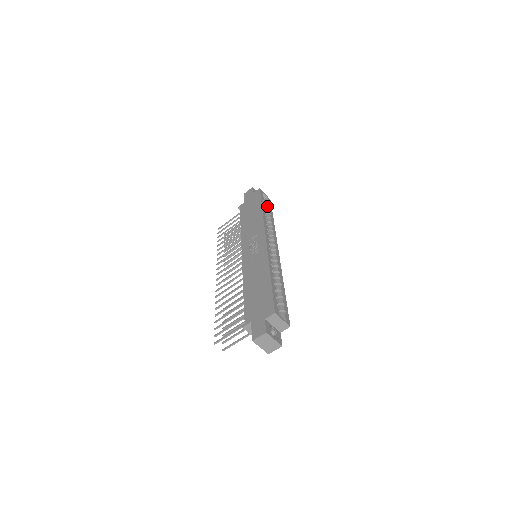
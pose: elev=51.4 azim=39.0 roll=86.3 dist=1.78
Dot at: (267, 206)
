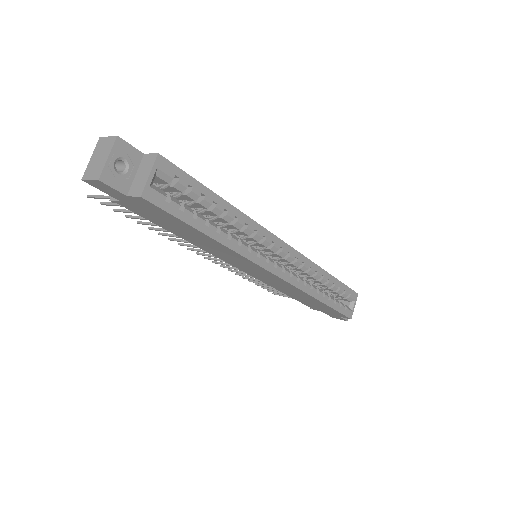
Dot at: (339, 301)
